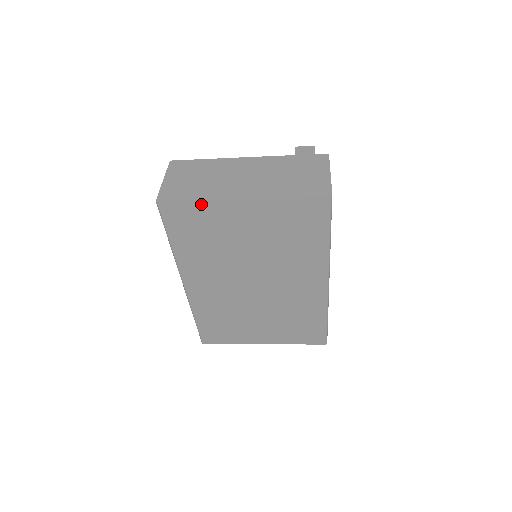
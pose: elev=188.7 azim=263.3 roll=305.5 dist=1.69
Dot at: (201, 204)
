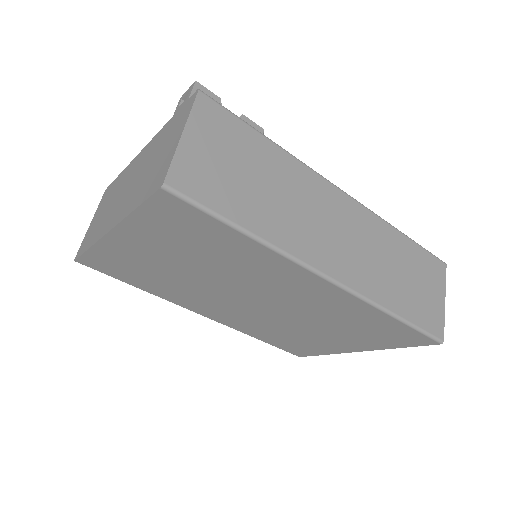
Dot at: (95, 250)
